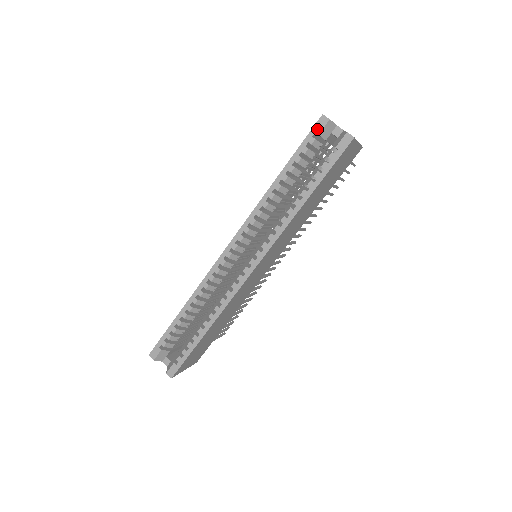
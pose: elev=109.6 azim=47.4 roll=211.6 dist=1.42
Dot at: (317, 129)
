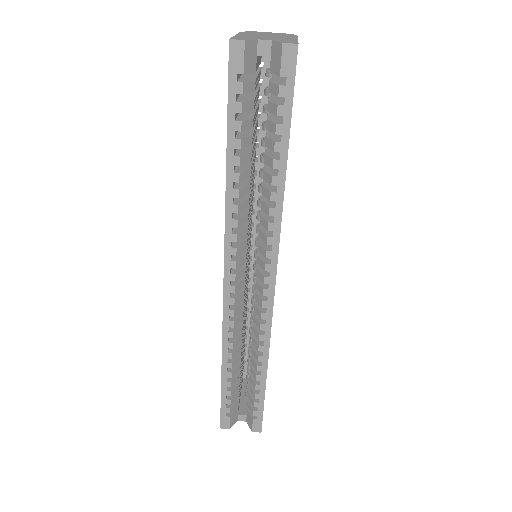
Dot at: (236, 67)
